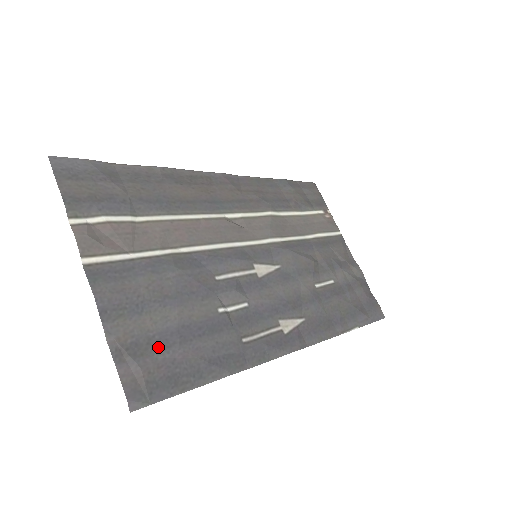
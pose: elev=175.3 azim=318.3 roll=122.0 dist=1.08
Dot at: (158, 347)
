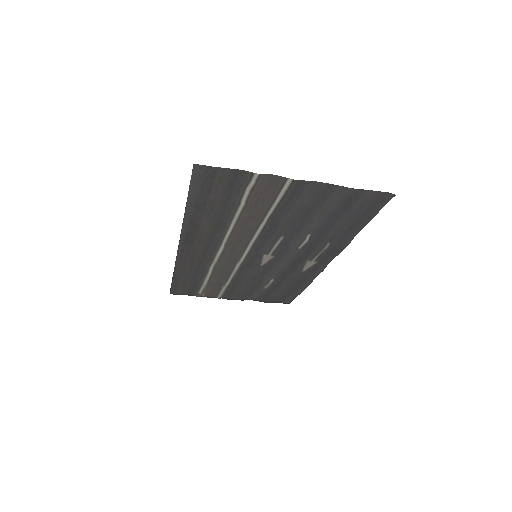
Dot at: (347, 207)
